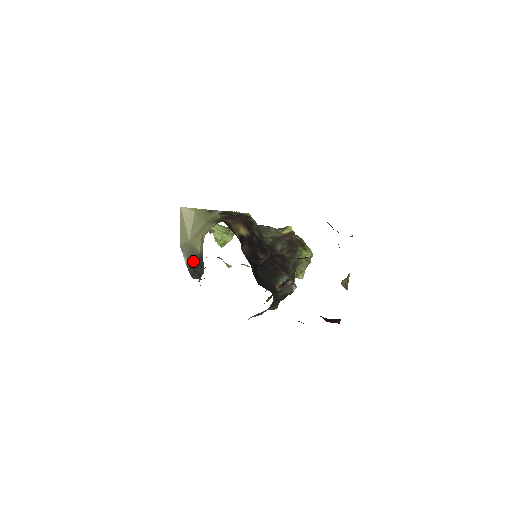
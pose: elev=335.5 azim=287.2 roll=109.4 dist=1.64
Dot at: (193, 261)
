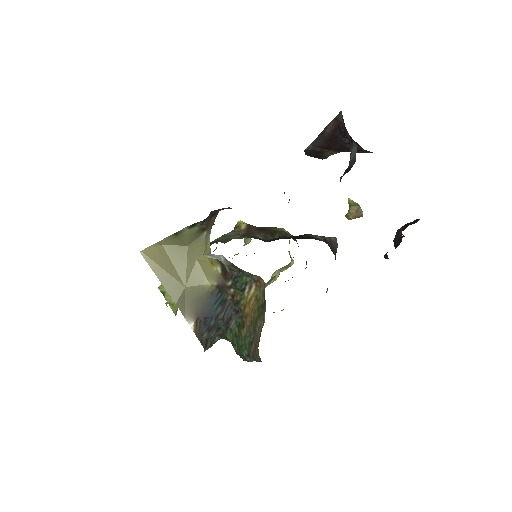
Dot at: (204, 312)
